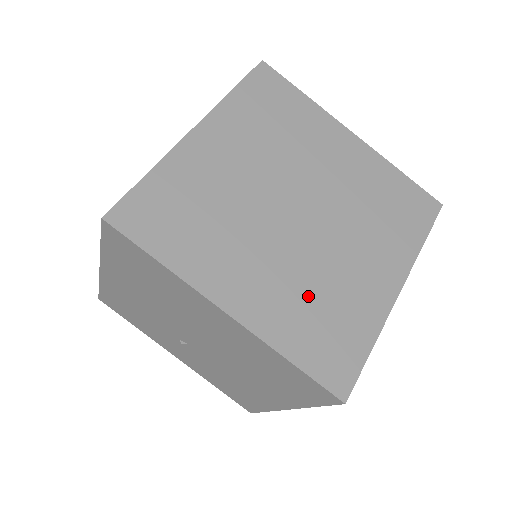
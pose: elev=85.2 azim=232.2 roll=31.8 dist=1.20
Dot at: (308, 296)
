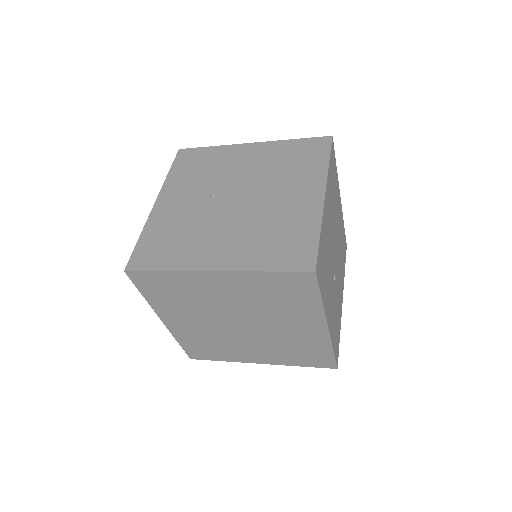
Dot at: (208, 340)
